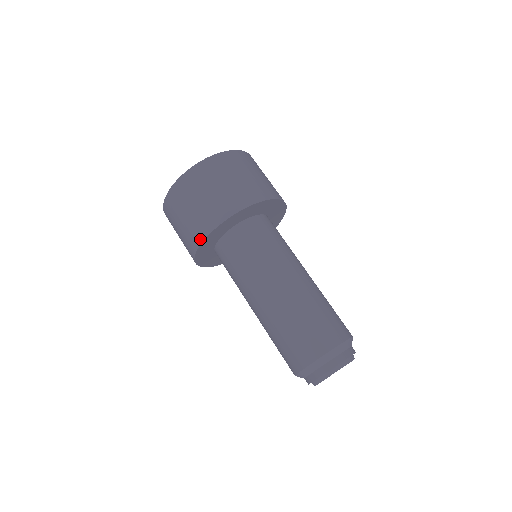
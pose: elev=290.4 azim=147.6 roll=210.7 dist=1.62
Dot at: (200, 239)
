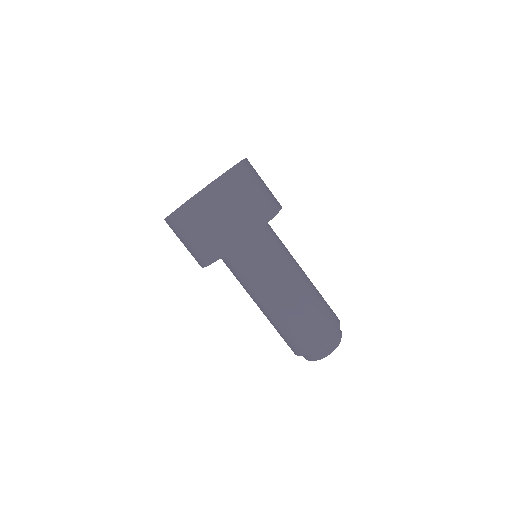
Dot at: (229, 248)
